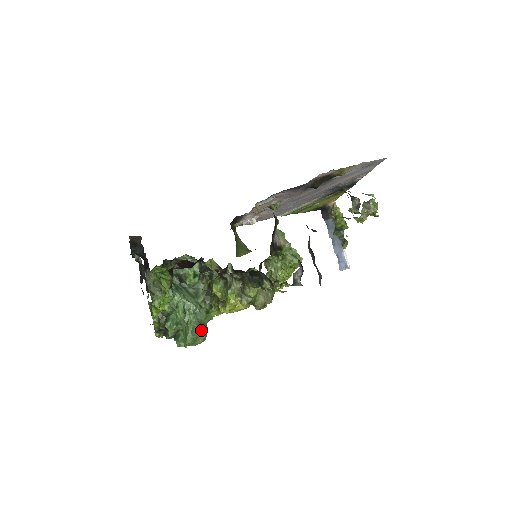
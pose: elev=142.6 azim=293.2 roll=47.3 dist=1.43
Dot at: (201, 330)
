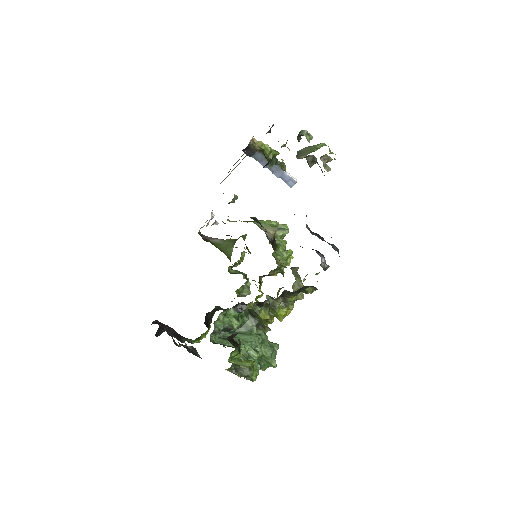
Dot at: occluded
